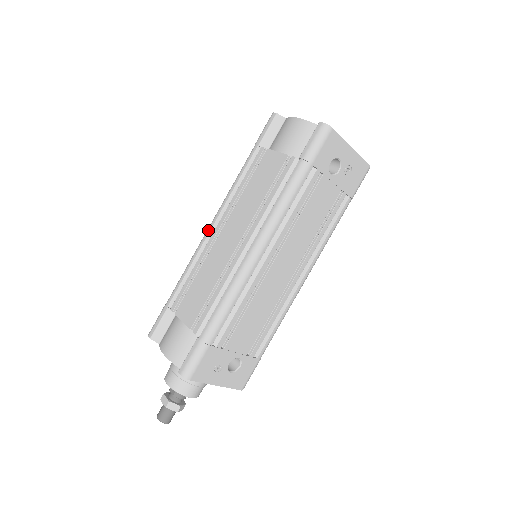
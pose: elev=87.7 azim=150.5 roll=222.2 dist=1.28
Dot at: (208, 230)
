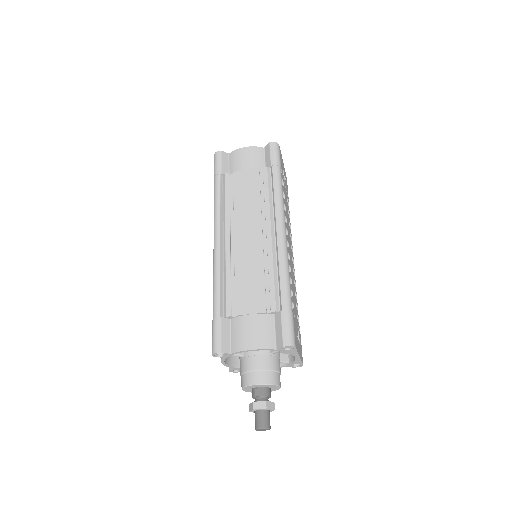
Dot at: (218, 243)
